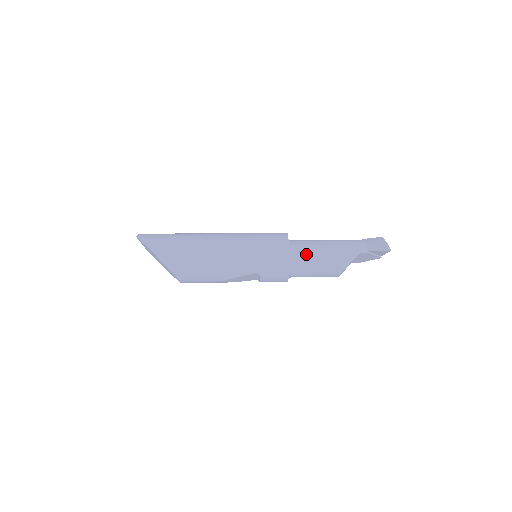
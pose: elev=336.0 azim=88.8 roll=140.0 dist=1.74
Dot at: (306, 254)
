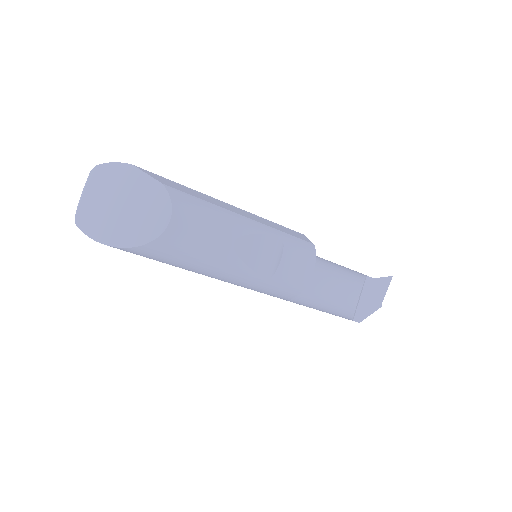
Dot at: (317, 256)
